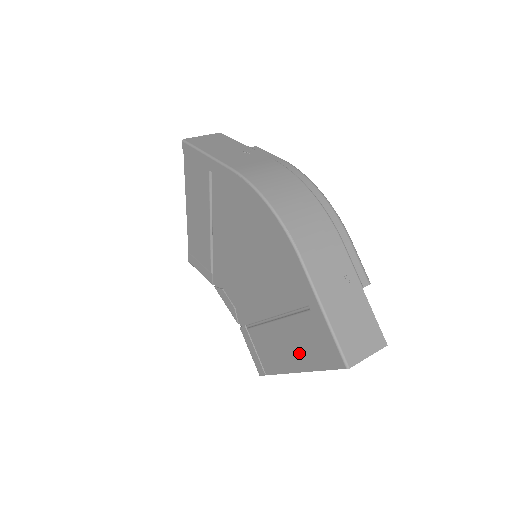
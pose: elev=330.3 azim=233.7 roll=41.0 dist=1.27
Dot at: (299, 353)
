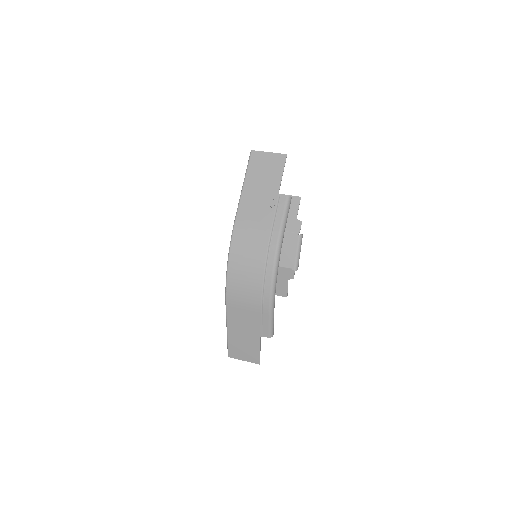
Dot at: occluded
